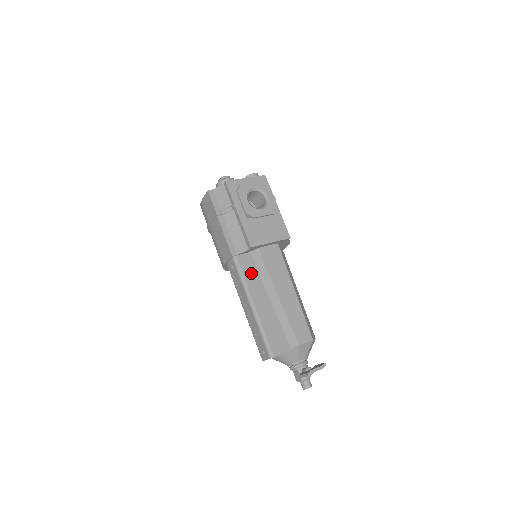
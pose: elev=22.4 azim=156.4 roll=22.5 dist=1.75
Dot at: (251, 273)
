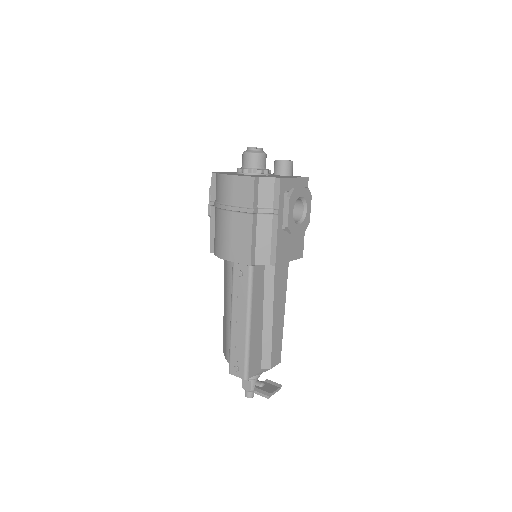
Dot at: (259, 288)
